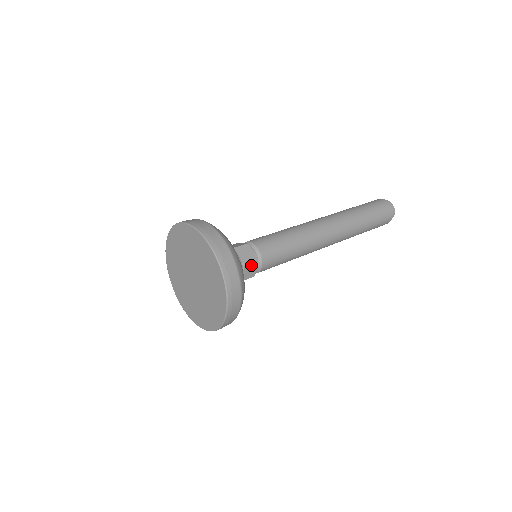
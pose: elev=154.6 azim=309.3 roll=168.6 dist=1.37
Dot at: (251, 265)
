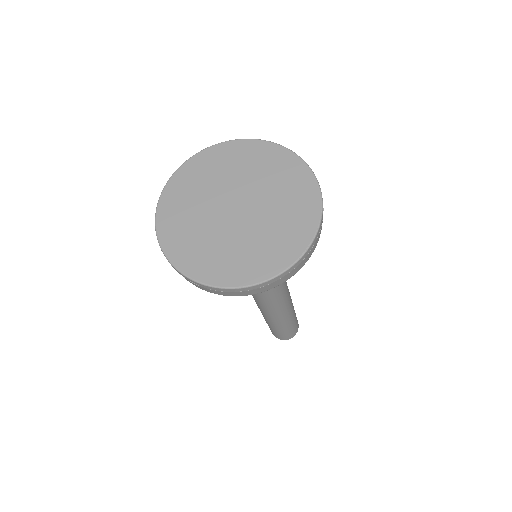
Dot at: occluded
